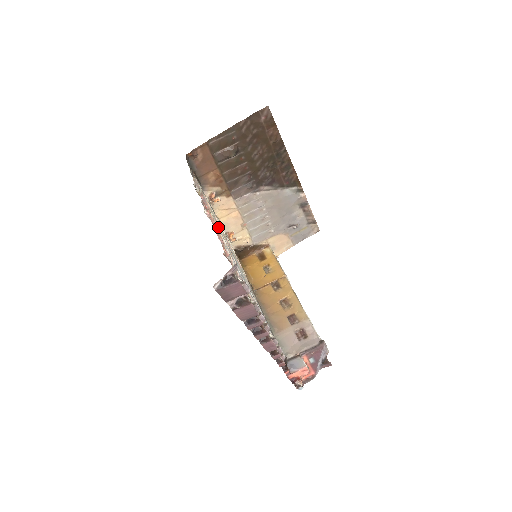
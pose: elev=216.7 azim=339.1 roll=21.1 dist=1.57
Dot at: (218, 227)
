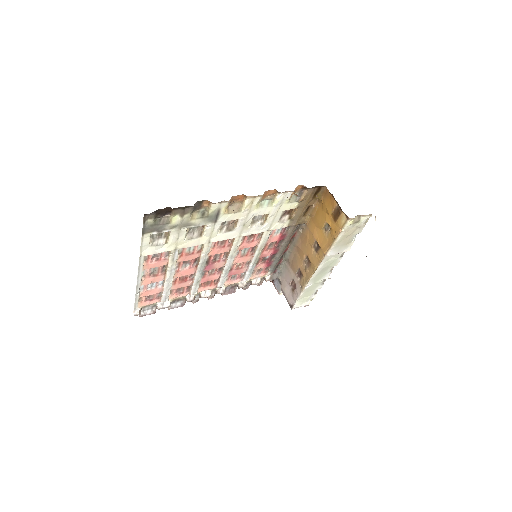
Dot at: (169, 266)
